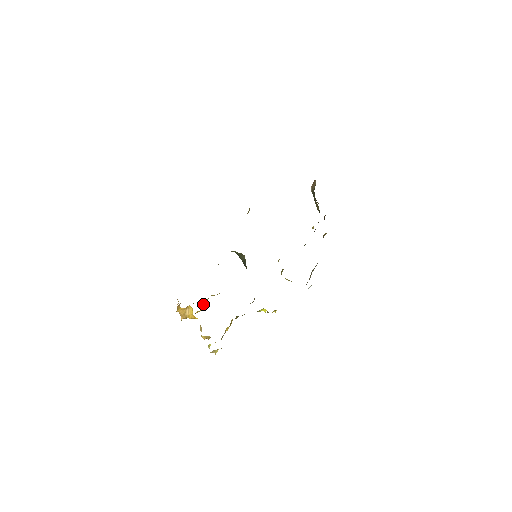
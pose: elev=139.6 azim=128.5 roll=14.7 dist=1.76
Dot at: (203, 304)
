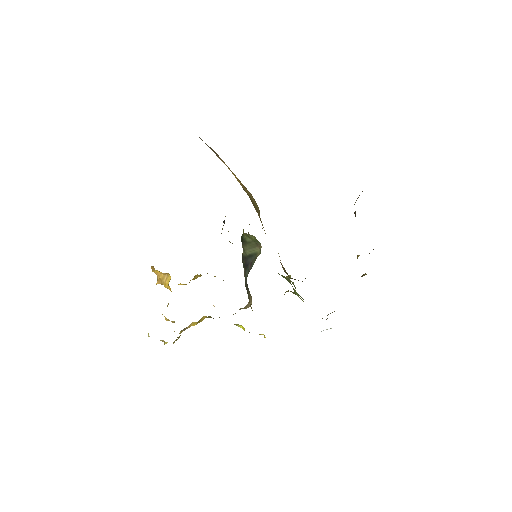
Dot at: (194, 278)
